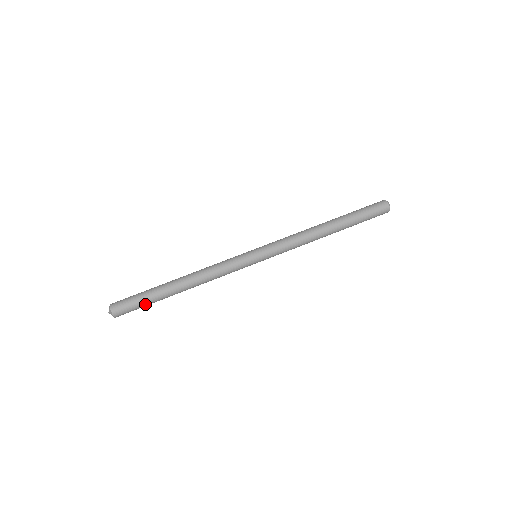
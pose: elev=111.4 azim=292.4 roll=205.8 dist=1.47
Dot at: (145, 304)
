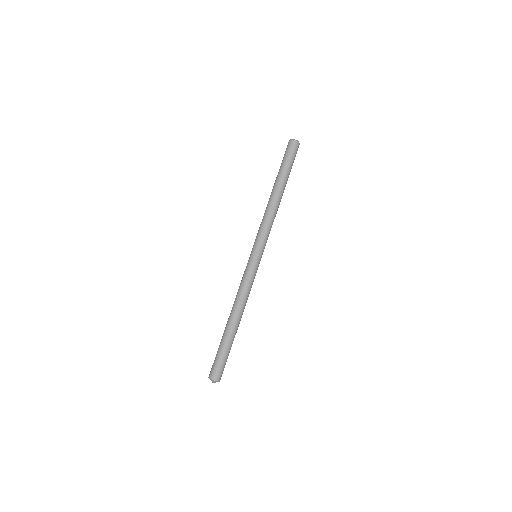
Dot at: (224, 354)
